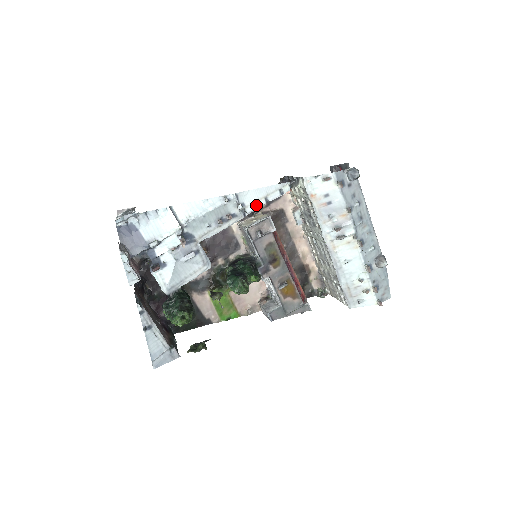
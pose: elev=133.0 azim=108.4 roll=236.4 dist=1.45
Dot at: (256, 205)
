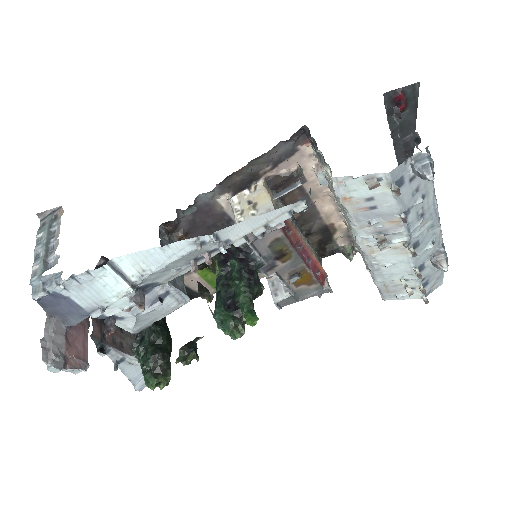
Dot at: occluded
